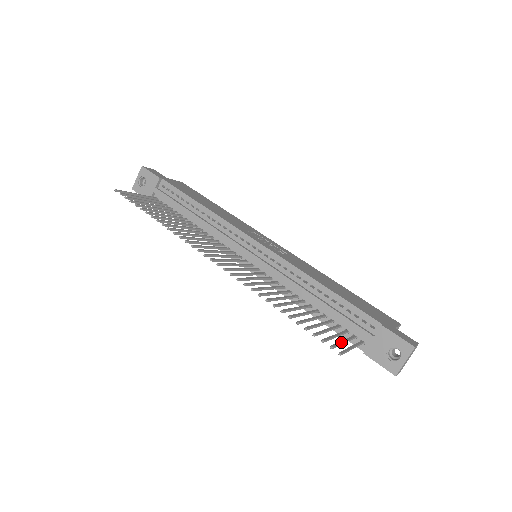
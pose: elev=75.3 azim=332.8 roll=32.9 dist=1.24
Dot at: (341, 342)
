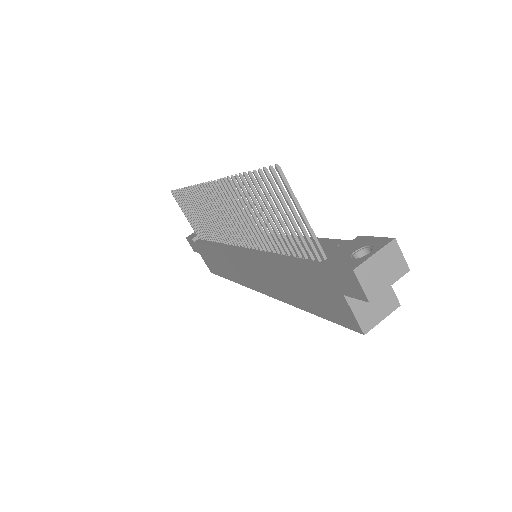
Dot at: (290, 201)
